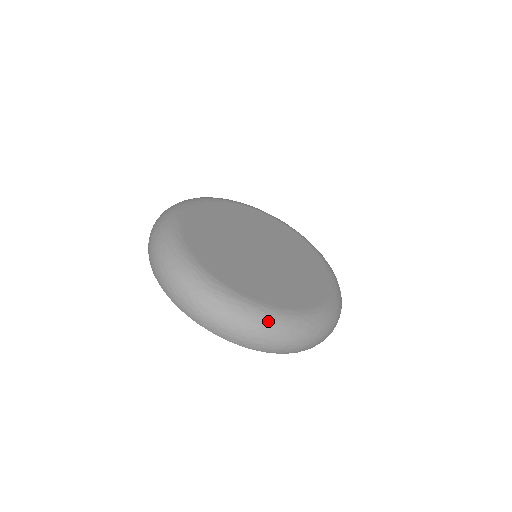
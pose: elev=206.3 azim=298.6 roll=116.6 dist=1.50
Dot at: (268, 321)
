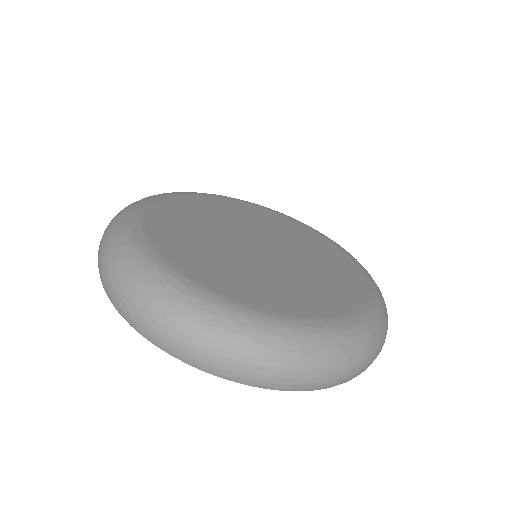
Dot at: (278, 338)
